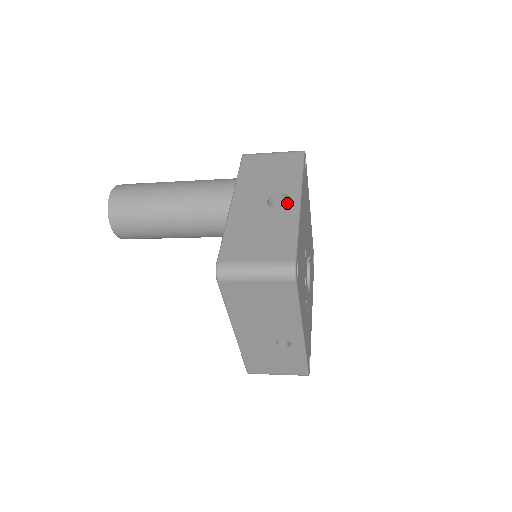
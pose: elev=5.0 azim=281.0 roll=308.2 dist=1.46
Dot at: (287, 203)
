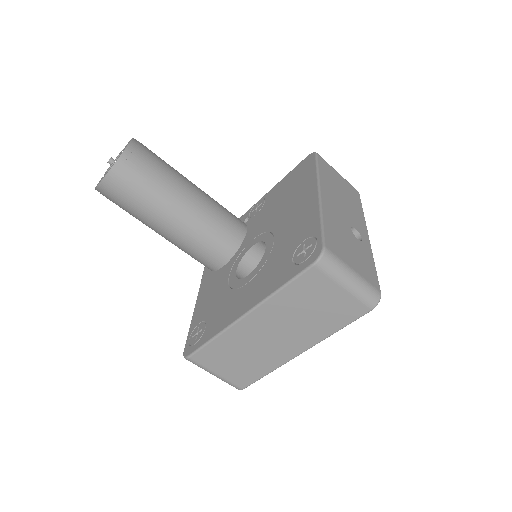
Dot at: occluded
